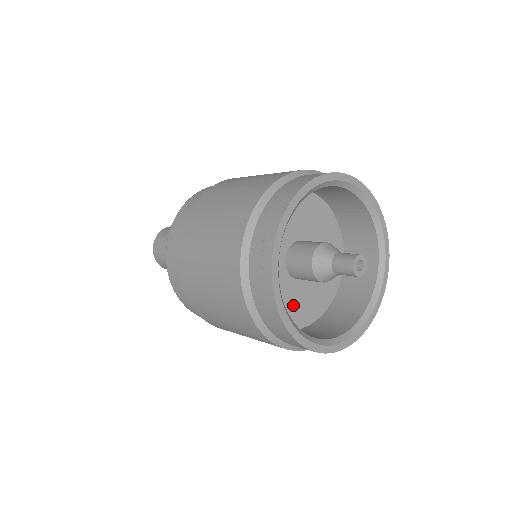
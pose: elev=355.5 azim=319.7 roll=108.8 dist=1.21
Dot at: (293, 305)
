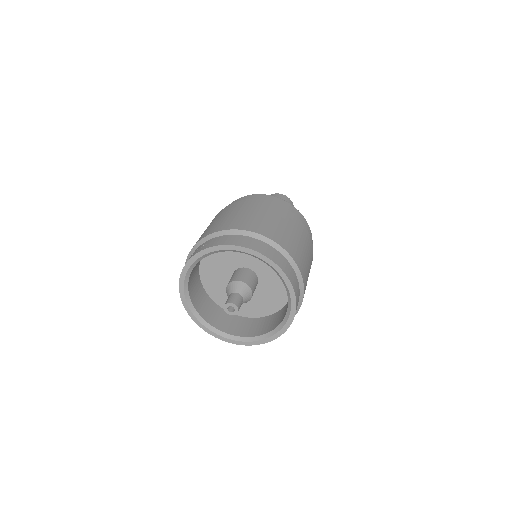
Dot at: occluded
